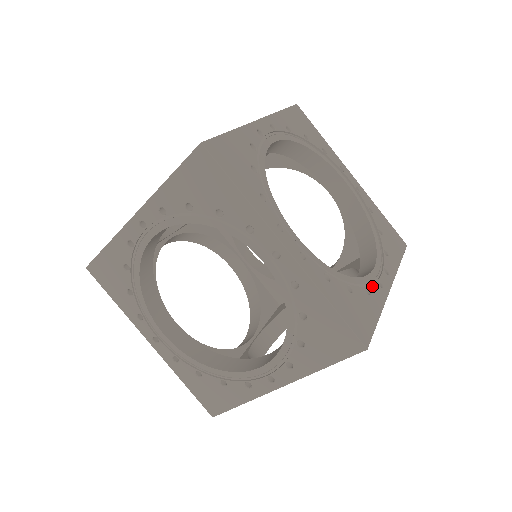
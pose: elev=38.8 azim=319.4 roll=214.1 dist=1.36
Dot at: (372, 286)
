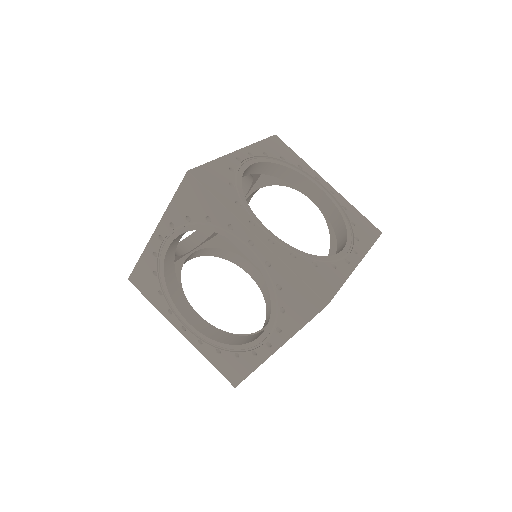
Dot at: (338, 262)
